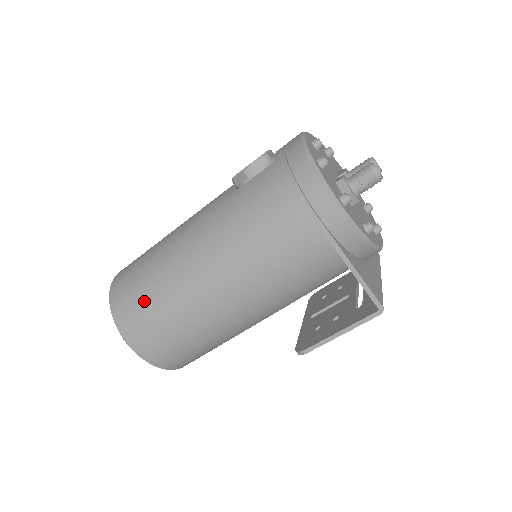
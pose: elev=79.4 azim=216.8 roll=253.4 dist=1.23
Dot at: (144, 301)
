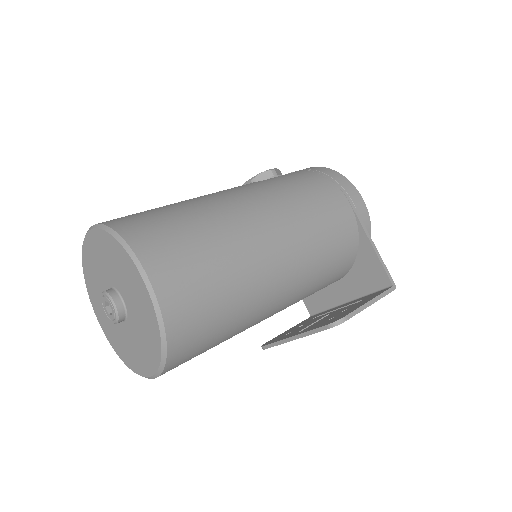
Dot at: (183, 229)
